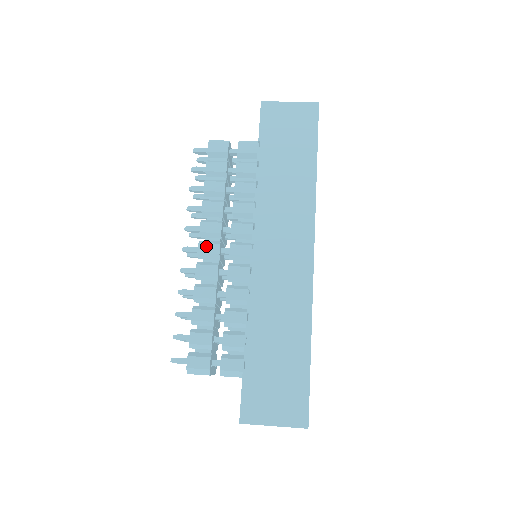
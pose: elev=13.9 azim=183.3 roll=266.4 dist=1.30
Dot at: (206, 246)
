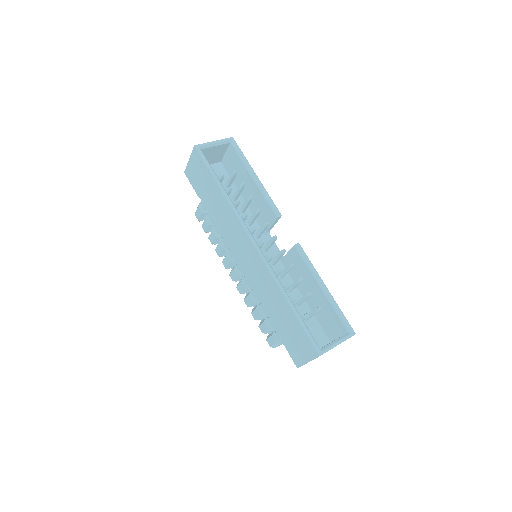
Dot at: (232, 274)
